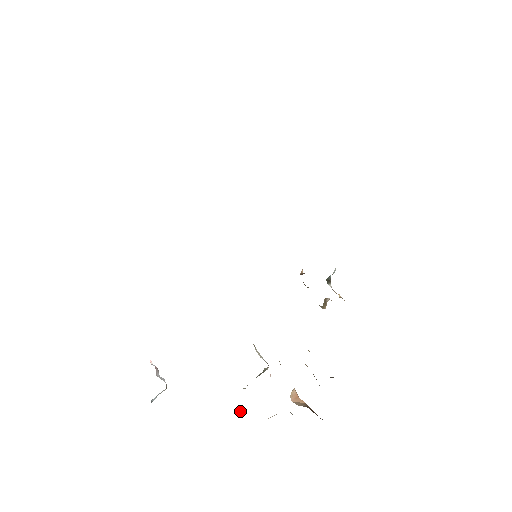
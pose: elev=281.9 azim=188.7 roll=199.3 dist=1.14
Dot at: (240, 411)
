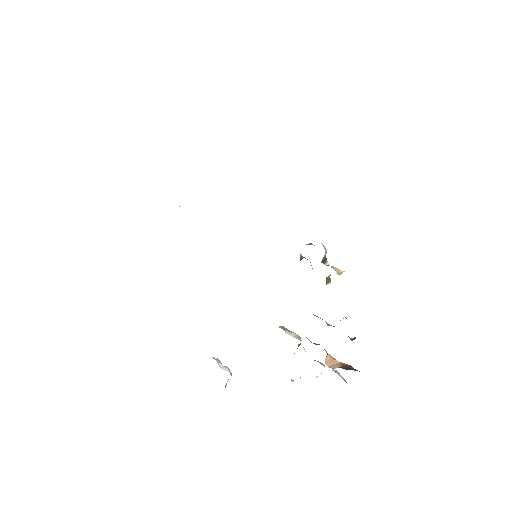
Dot at: (292, 381)
